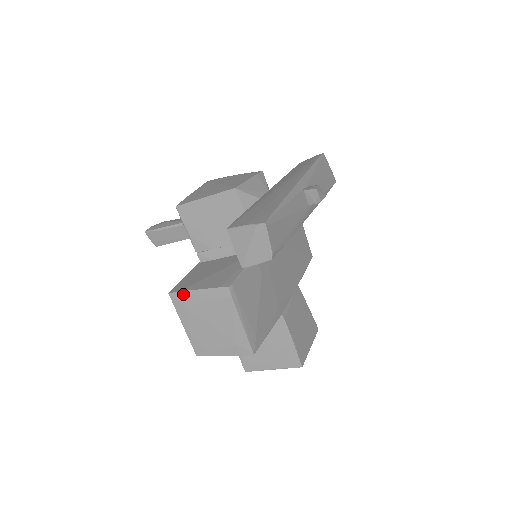
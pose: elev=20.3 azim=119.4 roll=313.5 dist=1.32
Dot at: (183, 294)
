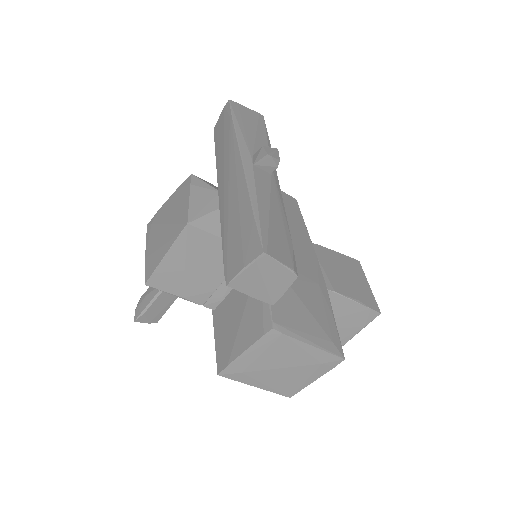
Dot at: (232, 366)
